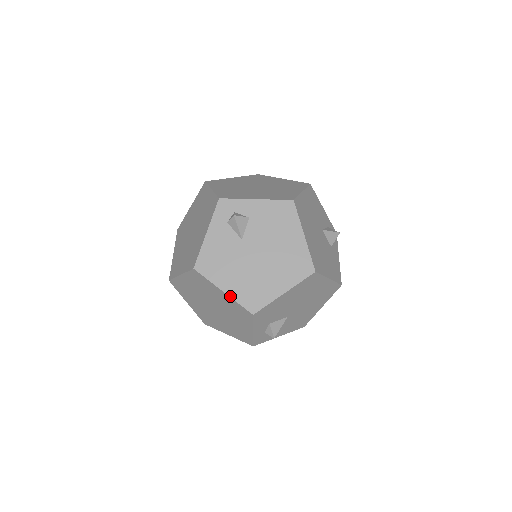
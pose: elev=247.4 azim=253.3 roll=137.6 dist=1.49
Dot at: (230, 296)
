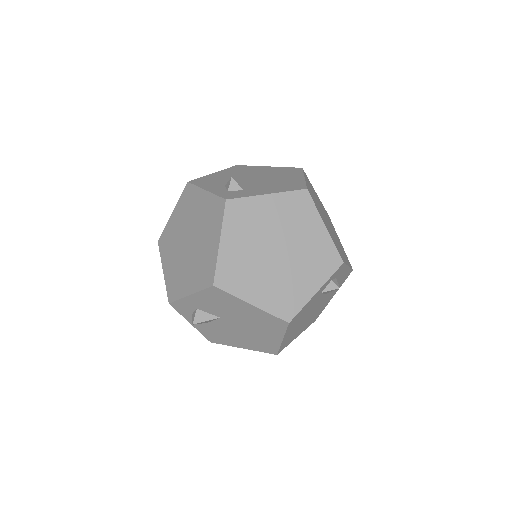
Dot at: (176, 206)
